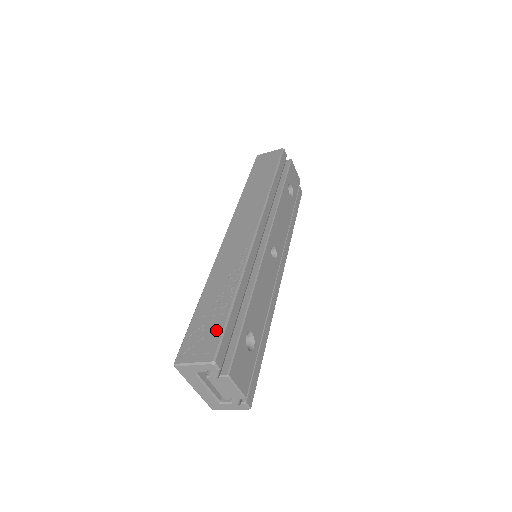
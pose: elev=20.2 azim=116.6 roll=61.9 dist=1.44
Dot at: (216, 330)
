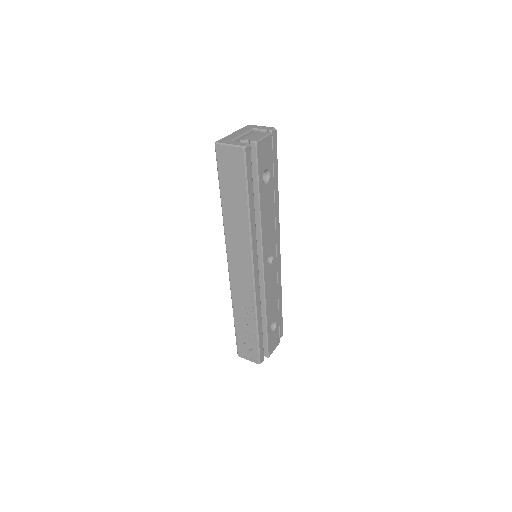
Dot at: (254, 348)
